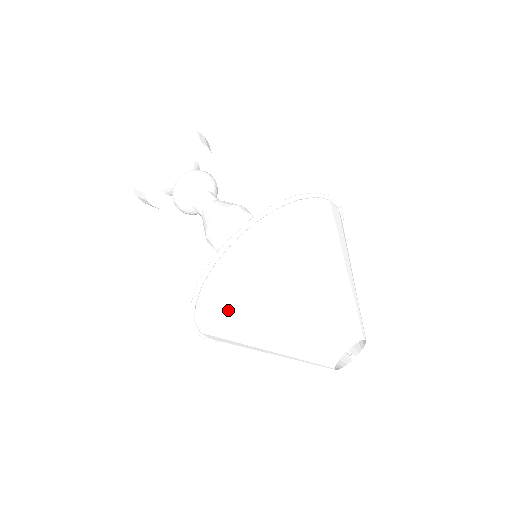
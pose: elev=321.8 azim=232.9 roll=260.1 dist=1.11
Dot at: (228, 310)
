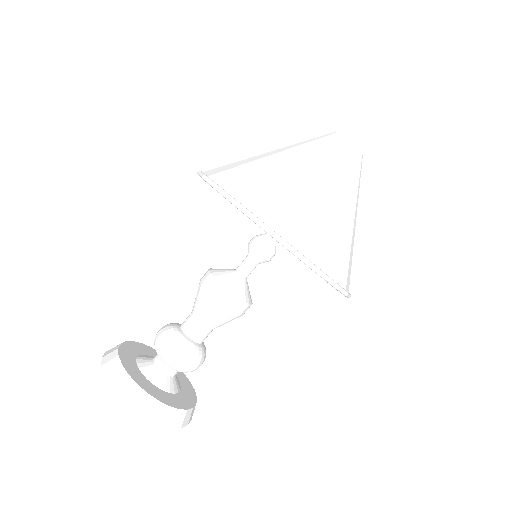
Dot at: (242, 170)
